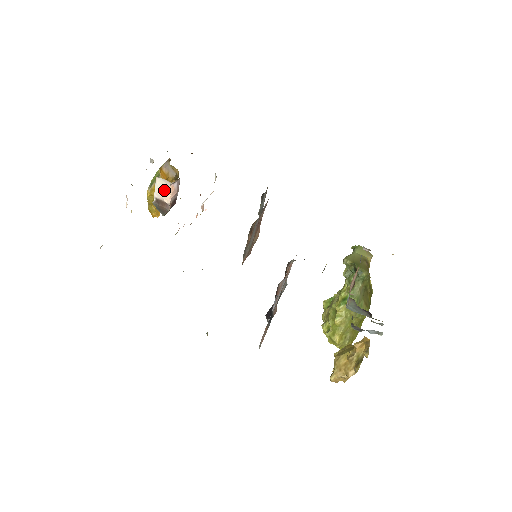
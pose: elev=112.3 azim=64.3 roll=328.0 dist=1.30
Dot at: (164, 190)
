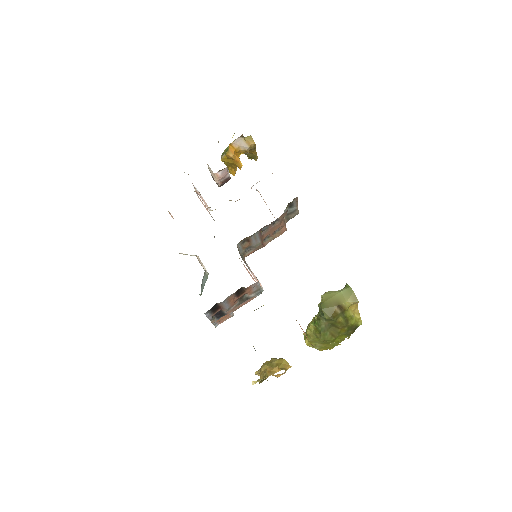
Dot at: (212, 173)
